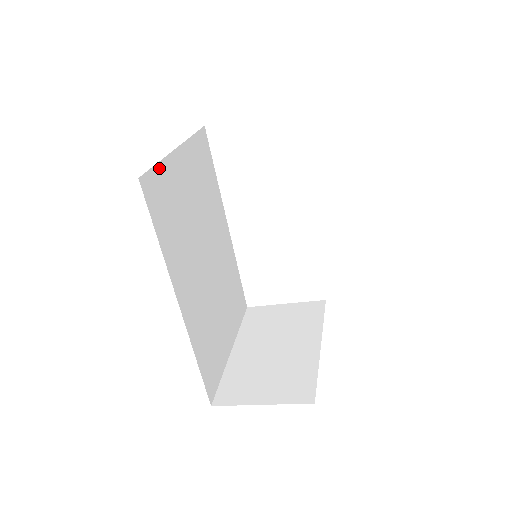
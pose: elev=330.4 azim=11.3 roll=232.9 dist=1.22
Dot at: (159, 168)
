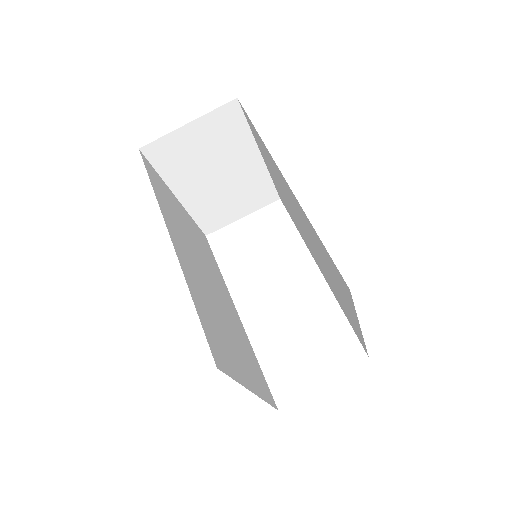
Dot at: (158, 176)
